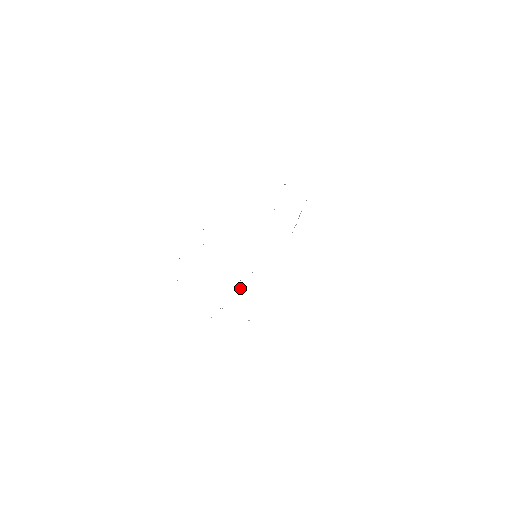
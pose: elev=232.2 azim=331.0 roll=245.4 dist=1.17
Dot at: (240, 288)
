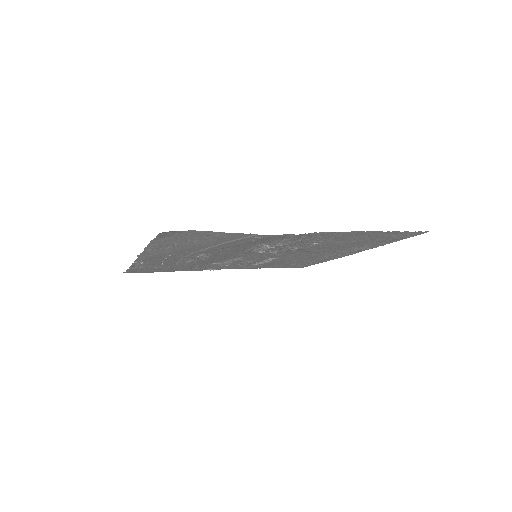
Dot at: occluded
